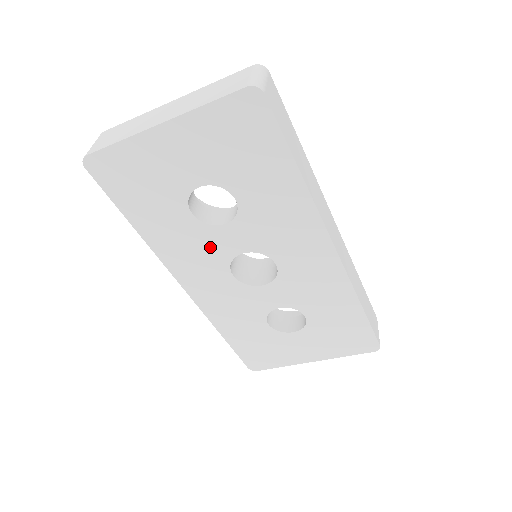
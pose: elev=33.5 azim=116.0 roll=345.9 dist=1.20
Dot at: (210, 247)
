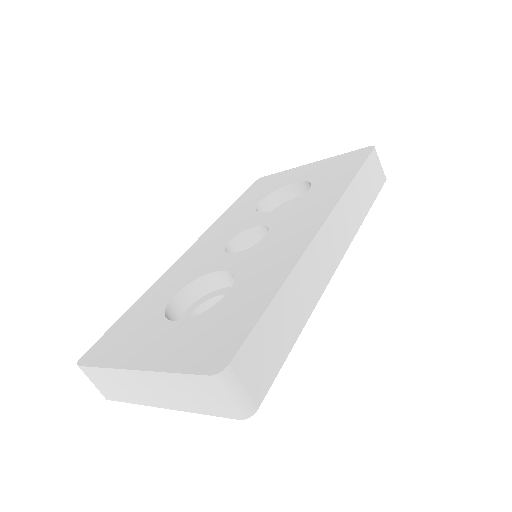
Dot at: occluded
